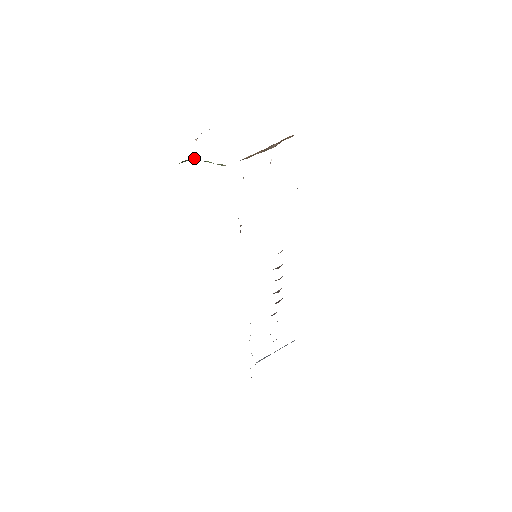
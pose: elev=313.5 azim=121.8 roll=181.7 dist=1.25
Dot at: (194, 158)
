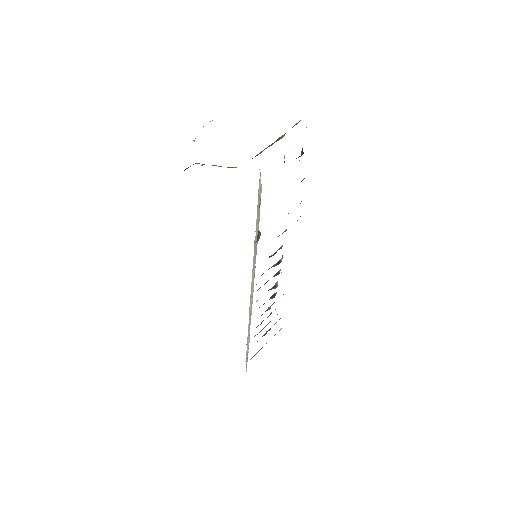
Dot at: (196, 163)
